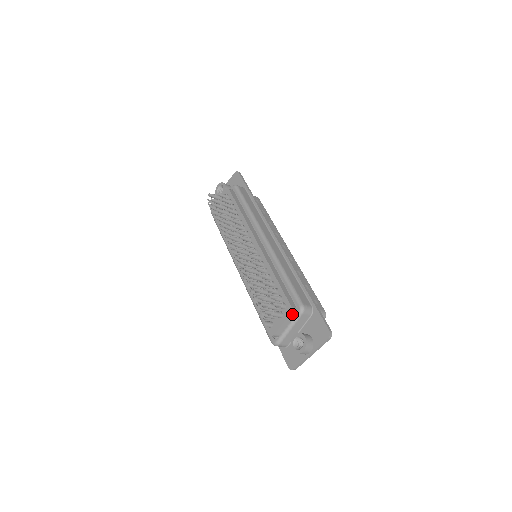
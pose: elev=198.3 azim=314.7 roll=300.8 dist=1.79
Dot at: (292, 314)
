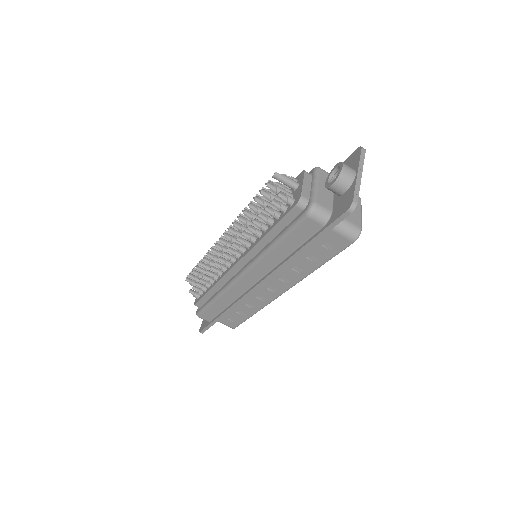
Dot at: (308, 175)
